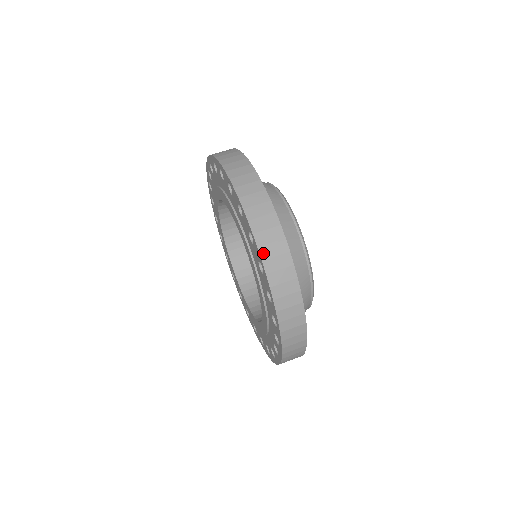
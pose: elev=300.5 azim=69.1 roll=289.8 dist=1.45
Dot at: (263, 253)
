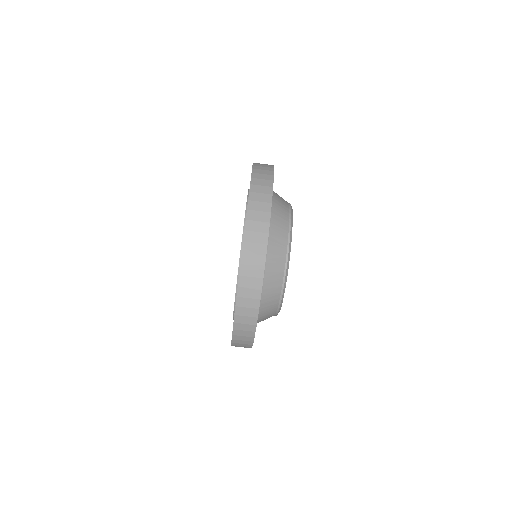
Dot at: (240, 292)
